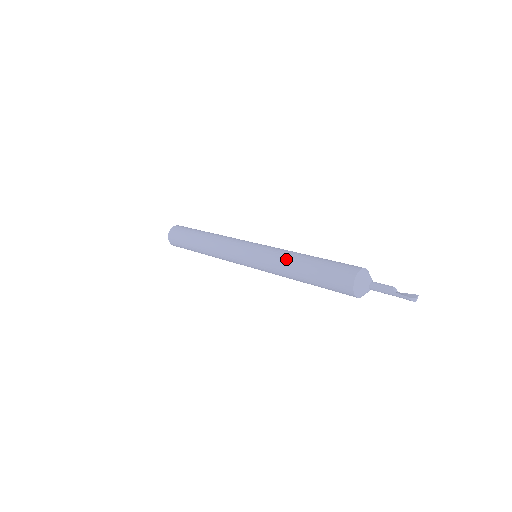
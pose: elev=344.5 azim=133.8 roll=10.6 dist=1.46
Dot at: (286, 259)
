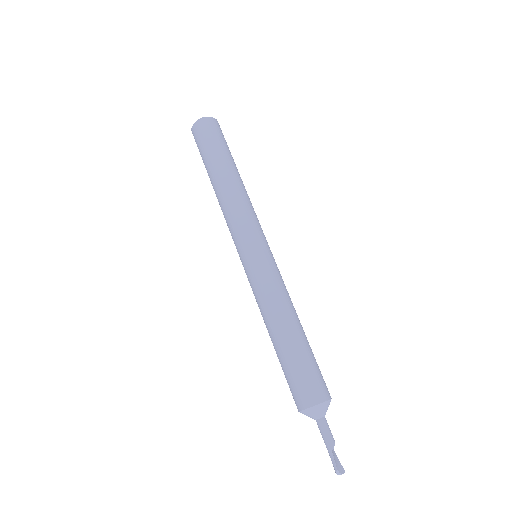
Dot at: (280, 306)
